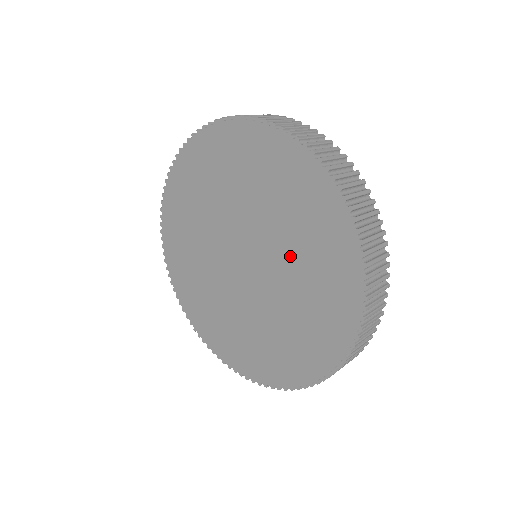
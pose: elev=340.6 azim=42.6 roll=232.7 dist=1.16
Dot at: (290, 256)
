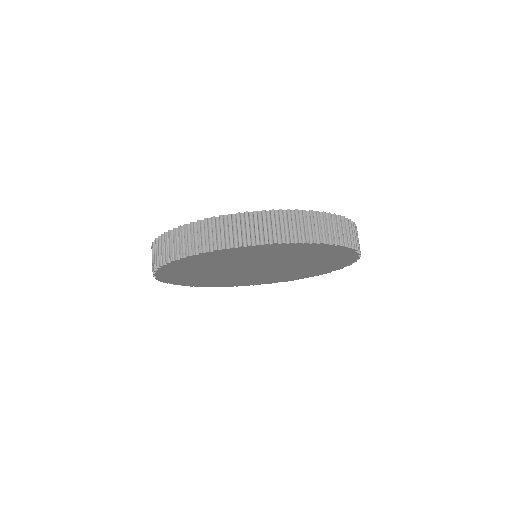
Dot at: (302, 263)
